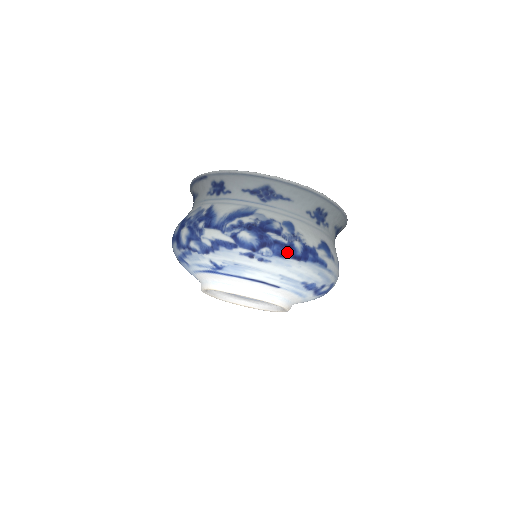
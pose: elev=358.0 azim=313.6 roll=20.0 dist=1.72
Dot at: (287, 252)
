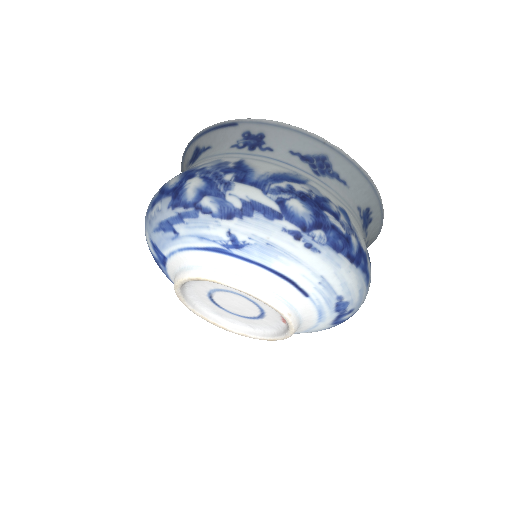
Dot at: (343, 245)
